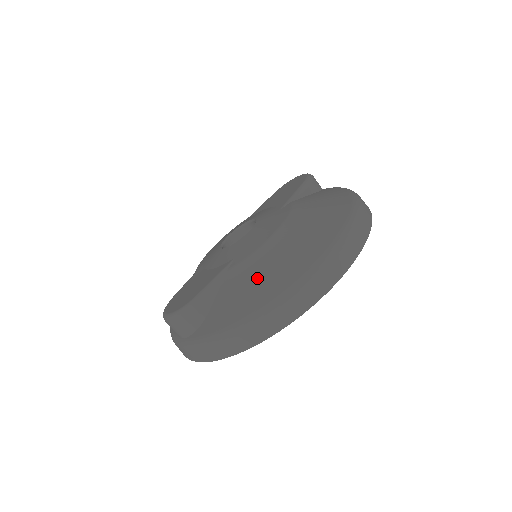
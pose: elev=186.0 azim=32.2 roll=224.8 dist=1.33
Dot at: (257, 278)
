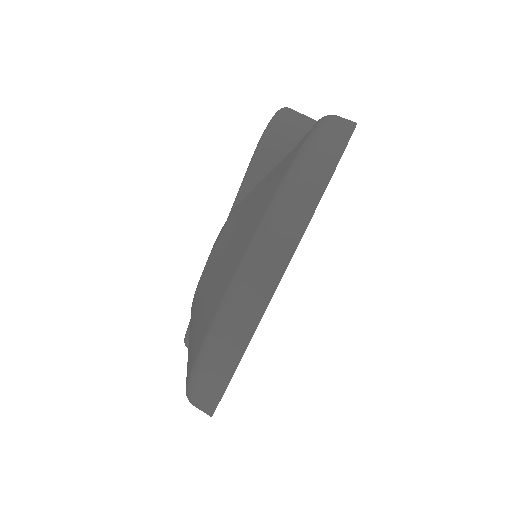
Dot at: occluded
